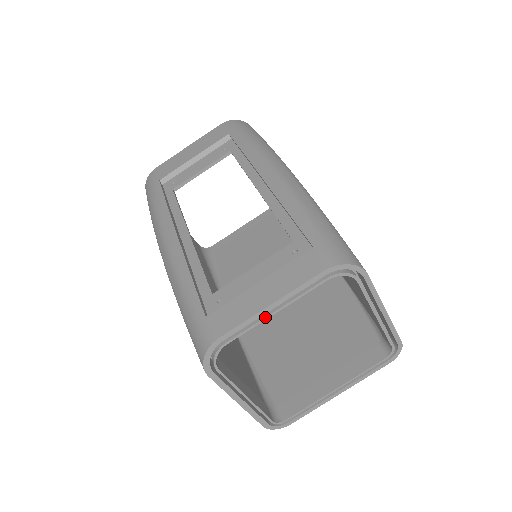
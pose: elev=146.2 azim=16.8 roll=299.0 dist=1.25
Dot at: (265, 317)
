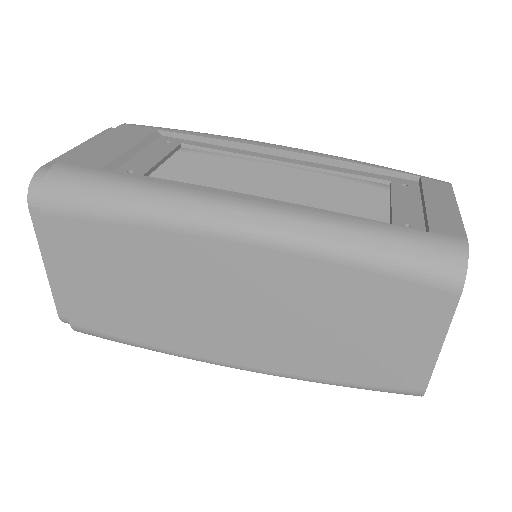
Dot at: occluded
